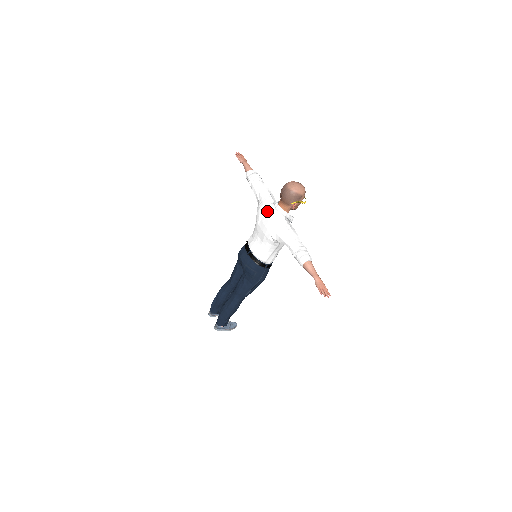
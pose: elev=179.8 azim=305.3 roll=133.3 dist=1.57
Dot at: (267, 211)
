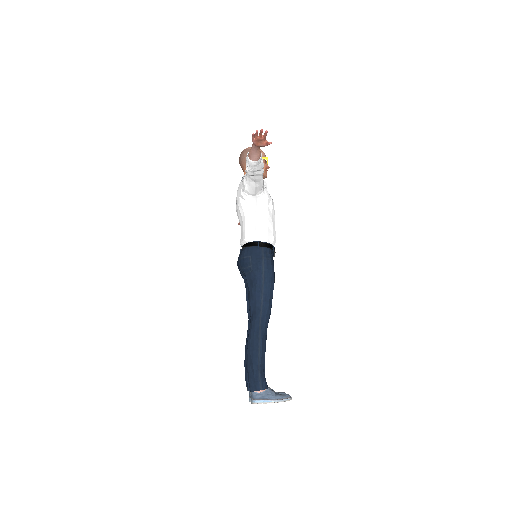
Dot at: occluded
